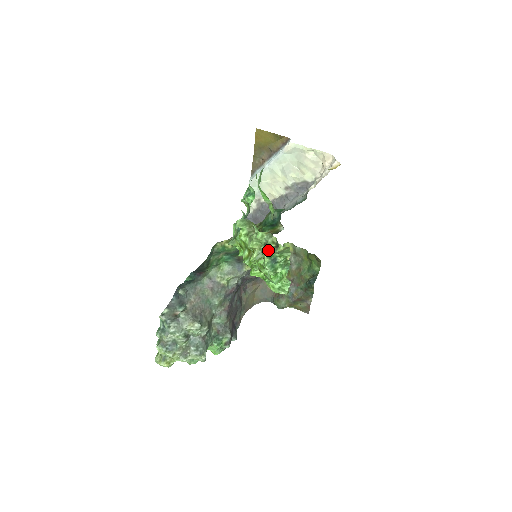
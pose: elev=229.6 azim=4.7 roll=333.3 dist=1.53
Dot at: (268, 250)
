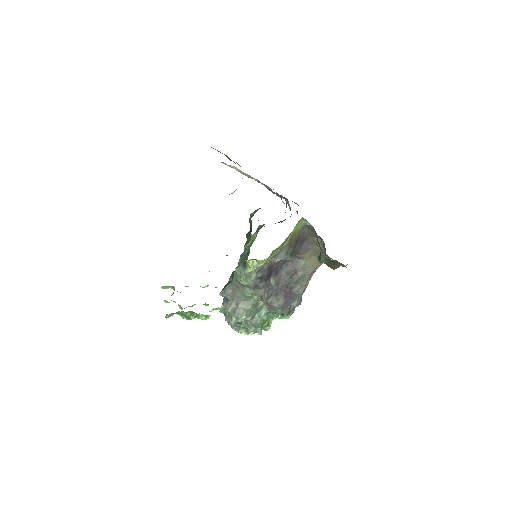
Dot at: occluded
